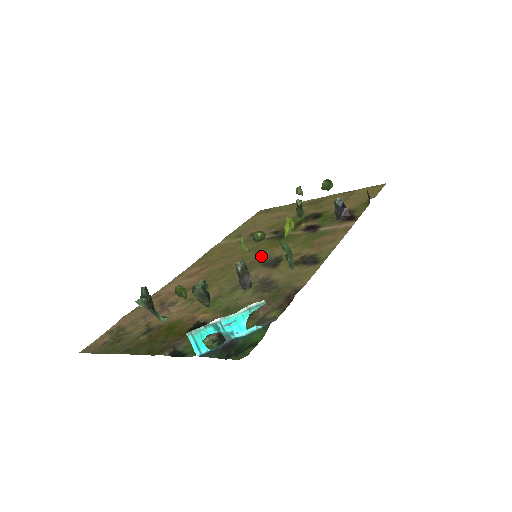
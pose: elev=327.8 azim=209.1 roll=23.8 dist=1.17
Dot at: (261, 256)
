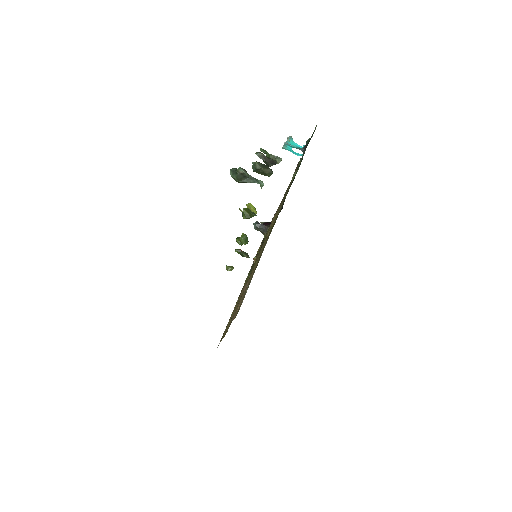
Dot at: (258, 256)
